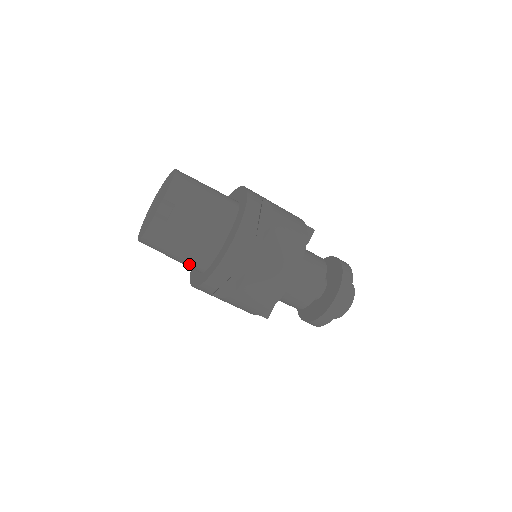
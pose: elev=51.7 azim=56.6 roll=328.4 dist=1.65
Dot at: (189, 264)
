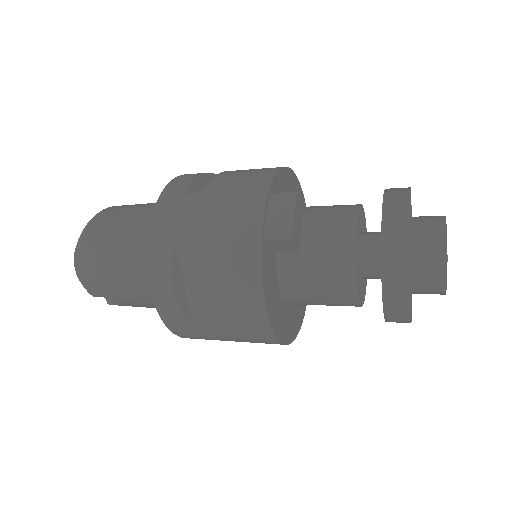
Dot at: occluded
